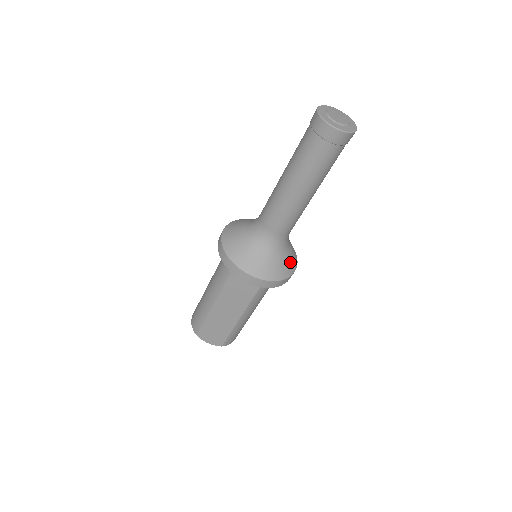
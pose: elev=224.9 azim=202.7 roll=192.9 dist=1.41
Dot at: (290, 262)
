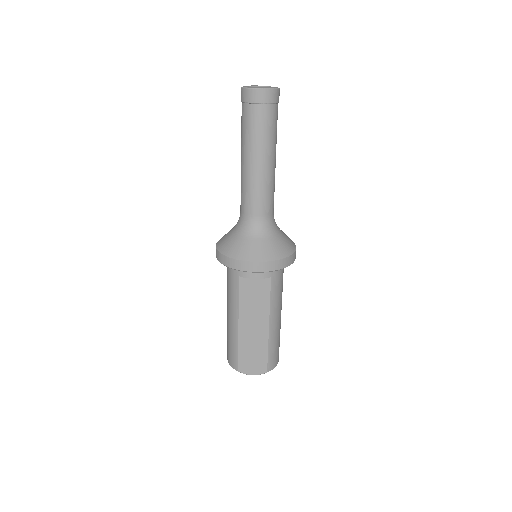
Dot at: (287, 242)
